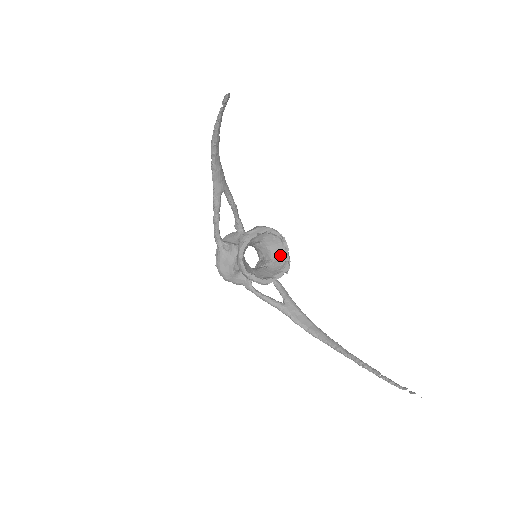
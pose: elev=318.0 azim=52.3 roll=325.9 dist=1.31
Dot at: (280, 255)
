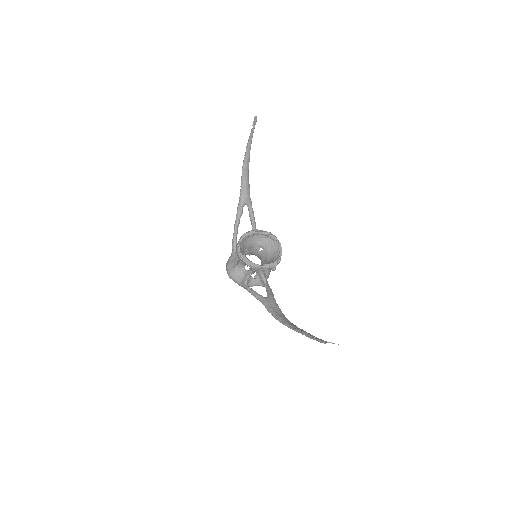
Dot at: (274, 257)
